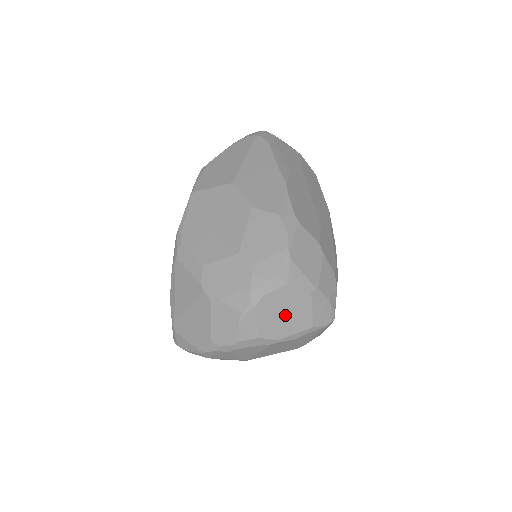
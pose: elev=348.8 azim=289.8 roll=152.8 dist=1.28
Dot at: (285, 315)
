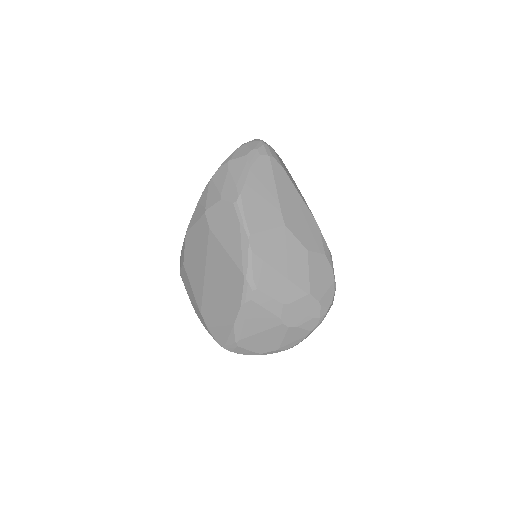
Dot at: occluded
